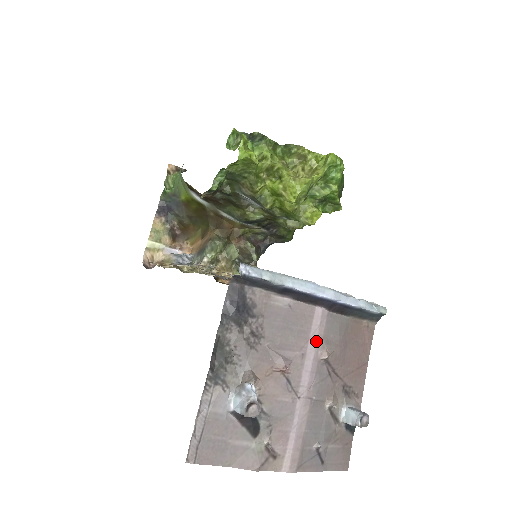
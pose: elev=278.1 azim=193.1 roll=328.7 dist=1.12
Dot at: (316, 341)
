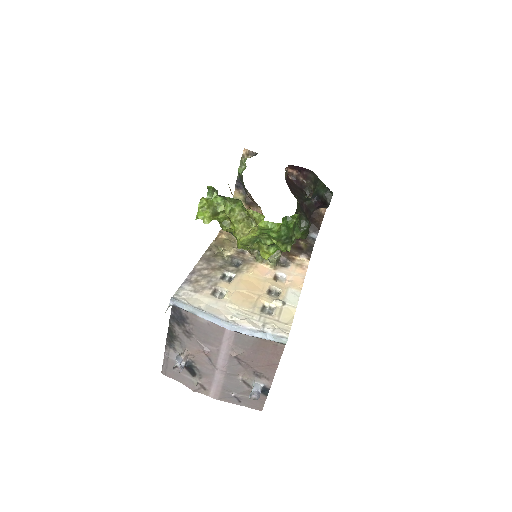
Dot at: (227, 346)
